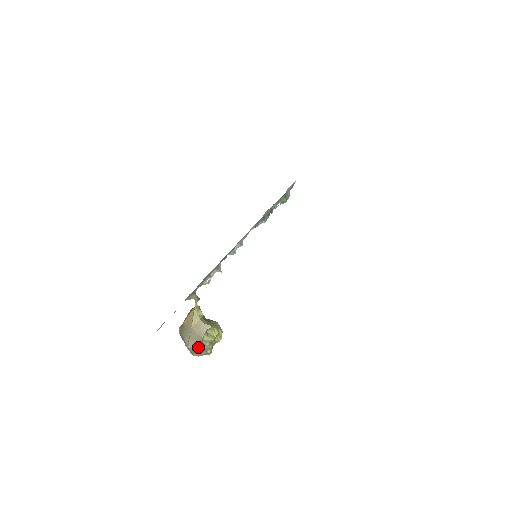
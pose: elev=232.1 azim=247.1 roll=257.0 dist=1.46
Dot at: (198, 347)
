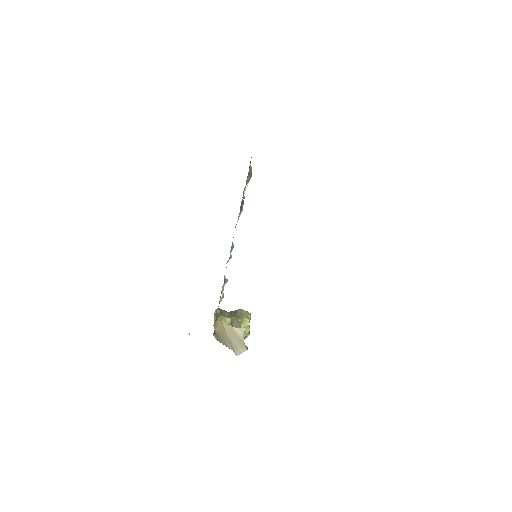
Dot at: occluded
